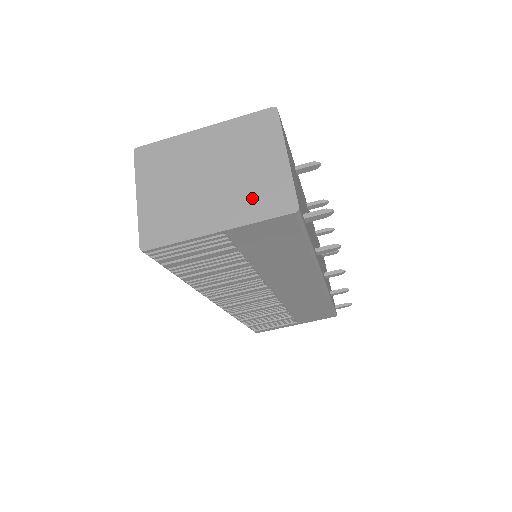
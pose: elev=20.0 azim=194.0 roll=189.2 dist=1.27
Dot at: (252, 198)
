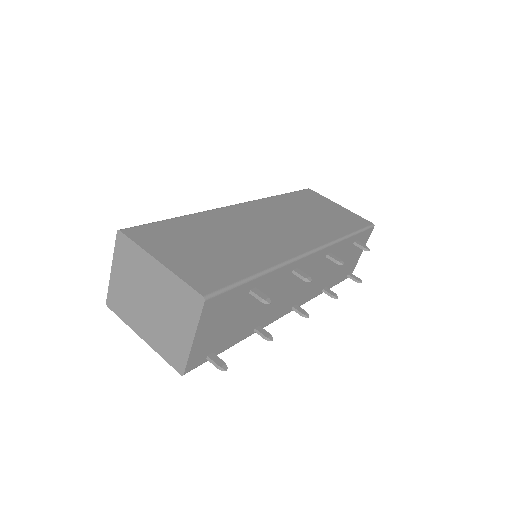
Dot at: (165, 341)
